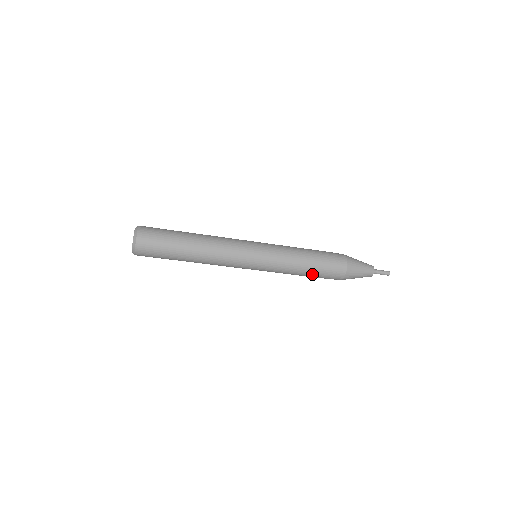
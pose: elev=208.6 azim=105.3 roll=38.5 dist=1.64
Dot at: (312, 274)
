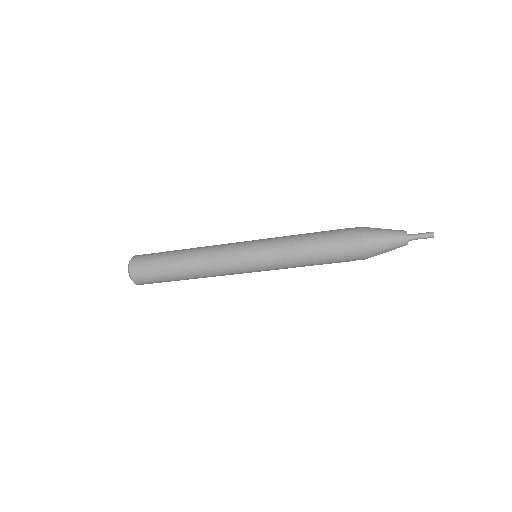
Dot at: (321, 253)
